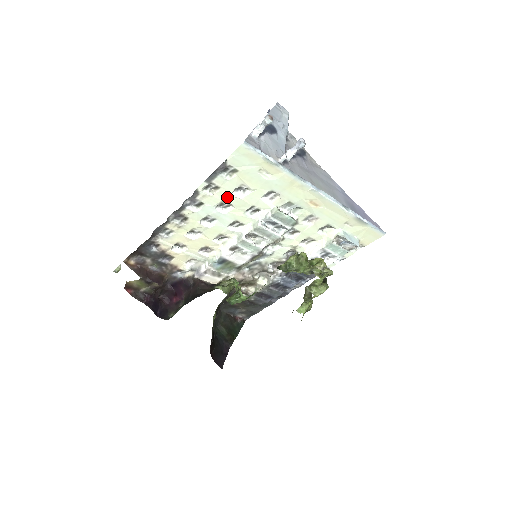
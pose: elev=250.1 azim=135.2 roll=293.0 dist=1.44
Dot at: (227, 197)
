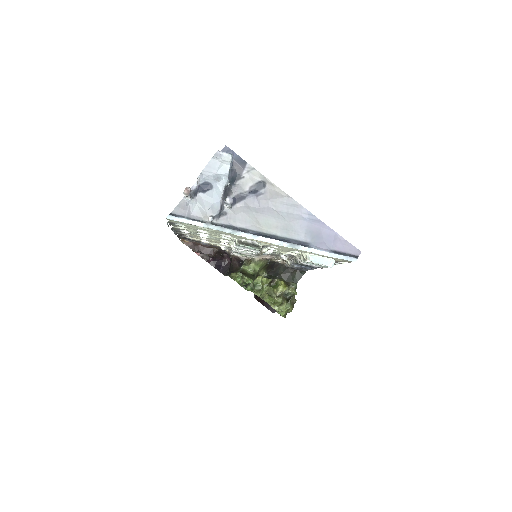
Dot at: (197, 231)
